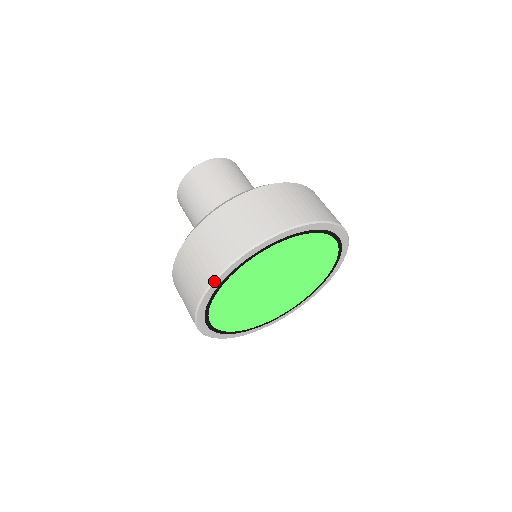
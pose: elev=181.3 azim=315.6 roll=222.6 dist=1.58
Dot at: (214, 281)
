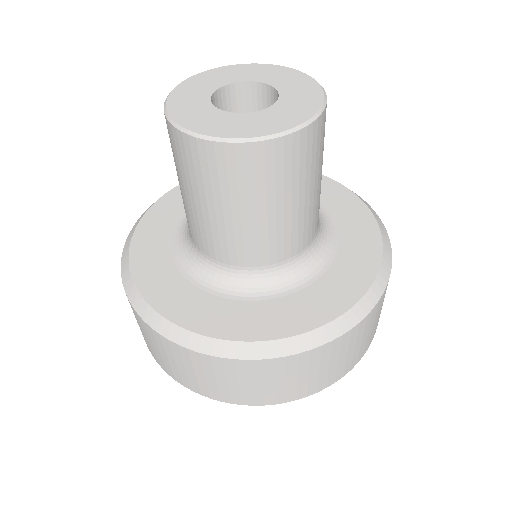
Dot at: occluded
